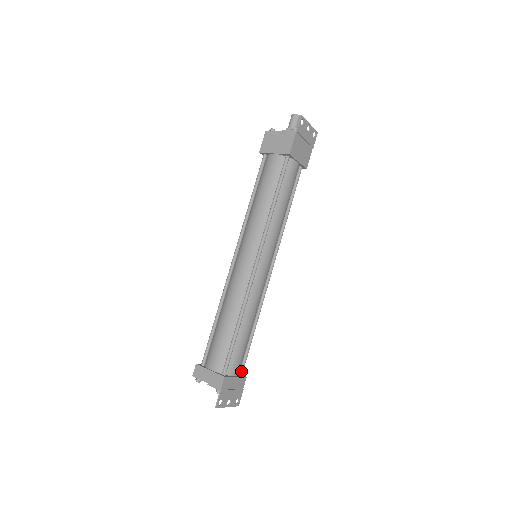
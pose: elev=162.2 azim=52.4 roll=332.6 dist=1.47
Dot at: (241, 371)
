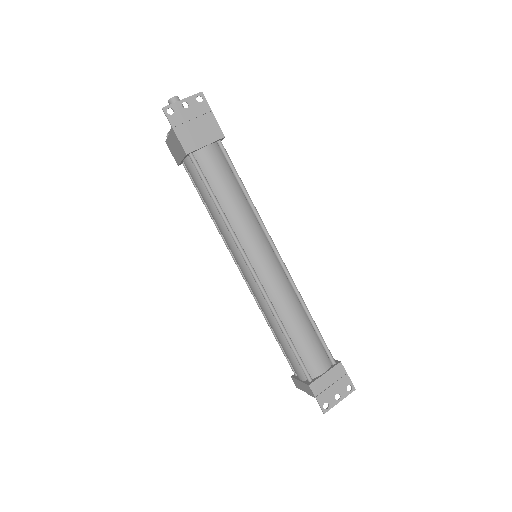
Dot at: (331, 361)
